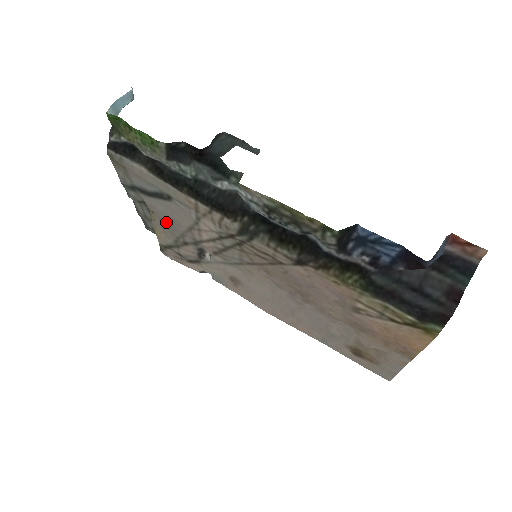
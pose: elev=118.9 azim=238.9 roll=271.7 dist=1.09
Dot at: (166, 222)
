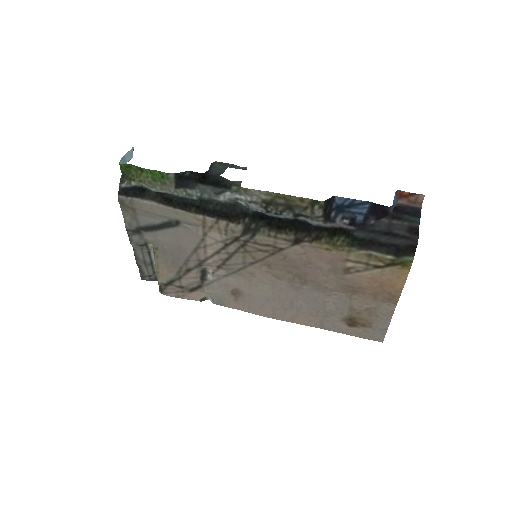
Dot at: (170, 254)
